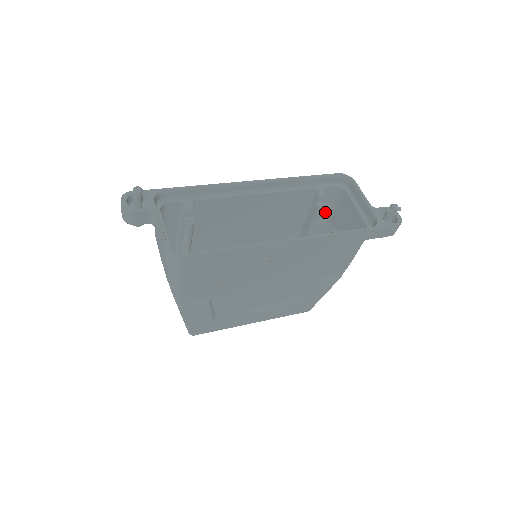
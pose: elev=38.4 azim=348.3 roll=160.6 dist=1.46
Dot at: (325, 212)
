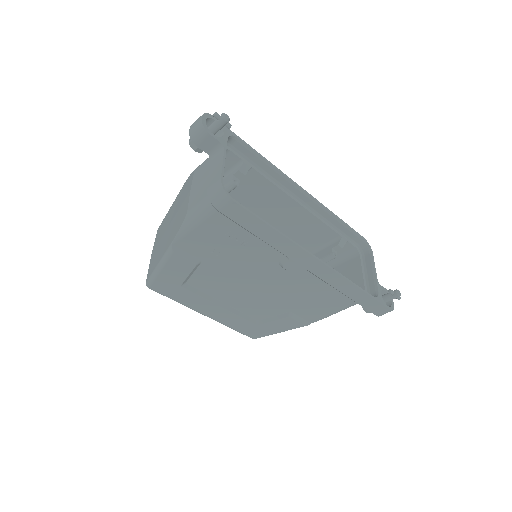
Dot at: (327, 263)
